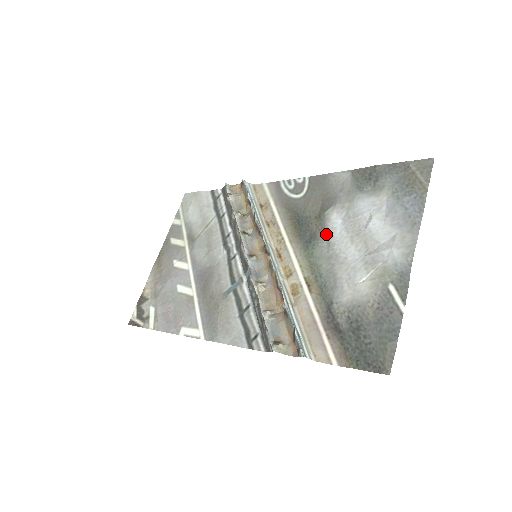
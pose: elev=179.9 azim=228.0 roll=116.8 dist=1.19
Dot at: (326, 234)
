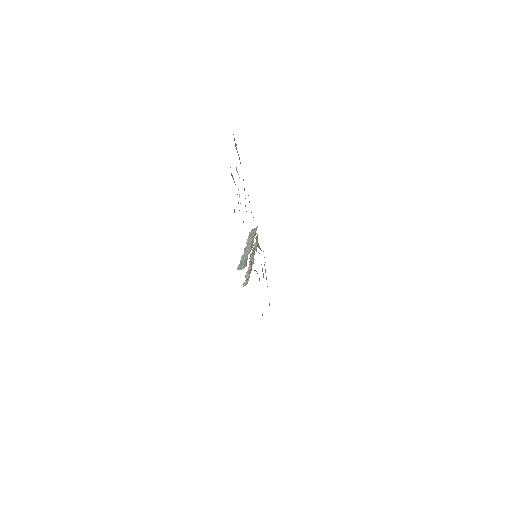
Dot at: occluded
